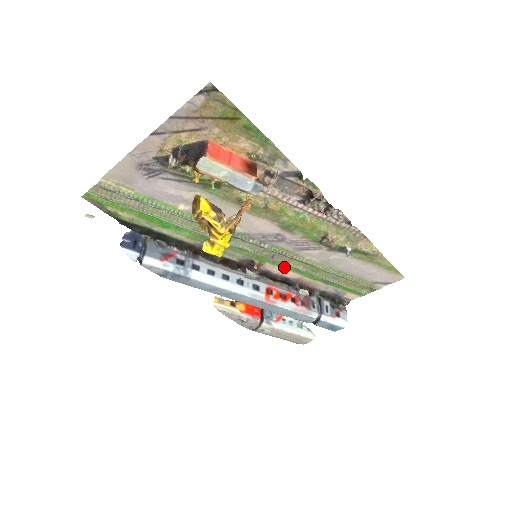
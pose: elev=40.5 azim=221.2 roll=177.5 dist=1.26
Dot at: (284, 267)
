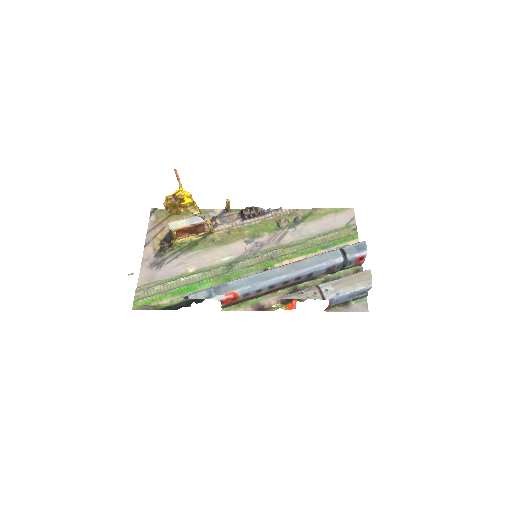
Dot at: (287, 259)
